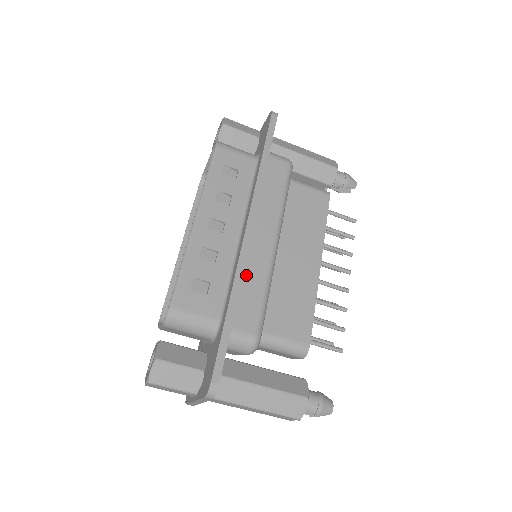
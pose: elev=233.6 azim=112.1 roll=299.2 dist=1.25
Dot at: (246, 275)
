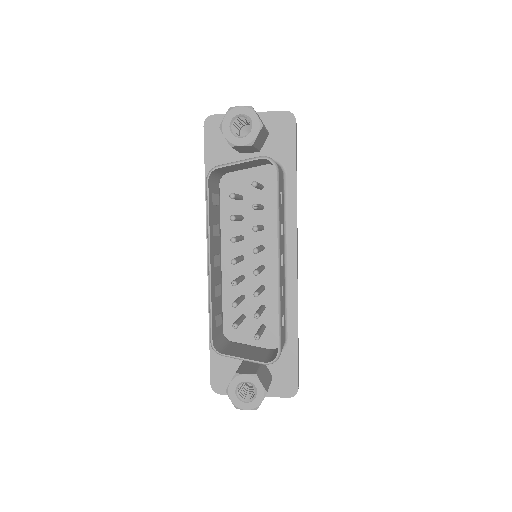
Dot at: occluded
